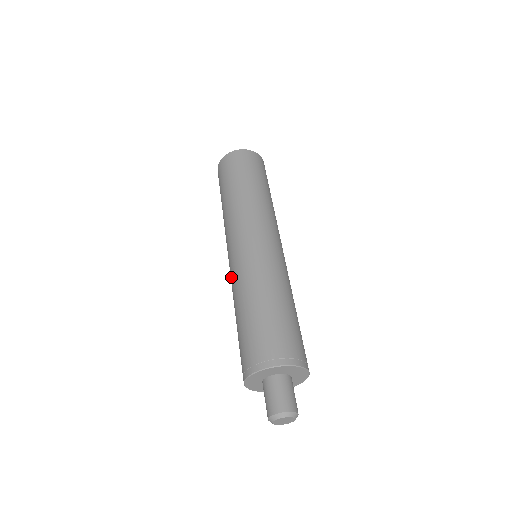
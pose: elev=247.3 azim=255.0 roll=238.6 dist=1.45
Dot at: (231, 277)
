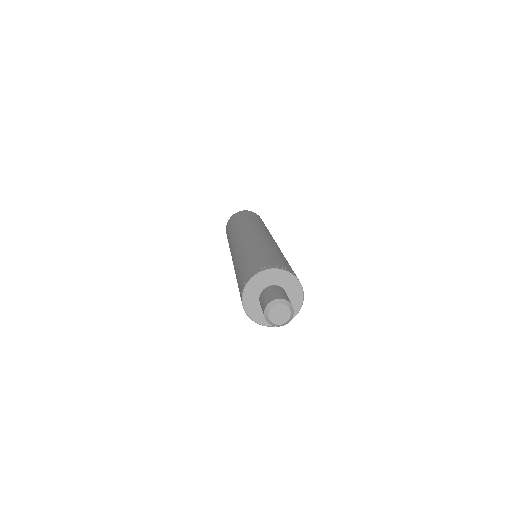
Dot at: (233, 262)
